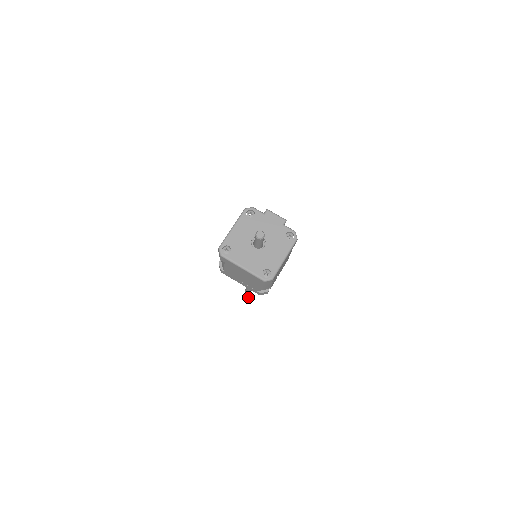
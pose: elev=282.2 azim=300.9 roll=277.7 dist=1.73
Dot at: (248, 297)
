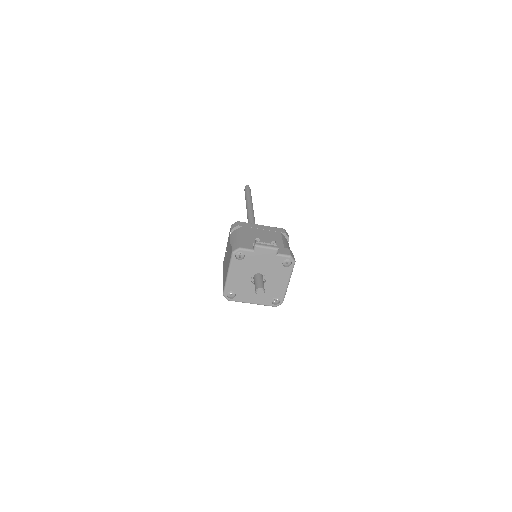
Dot at: occluded
